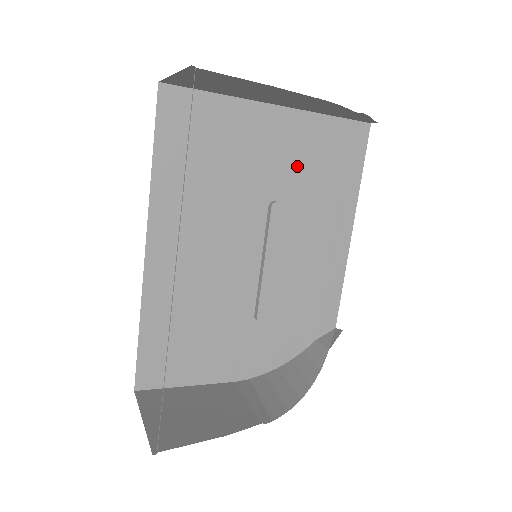
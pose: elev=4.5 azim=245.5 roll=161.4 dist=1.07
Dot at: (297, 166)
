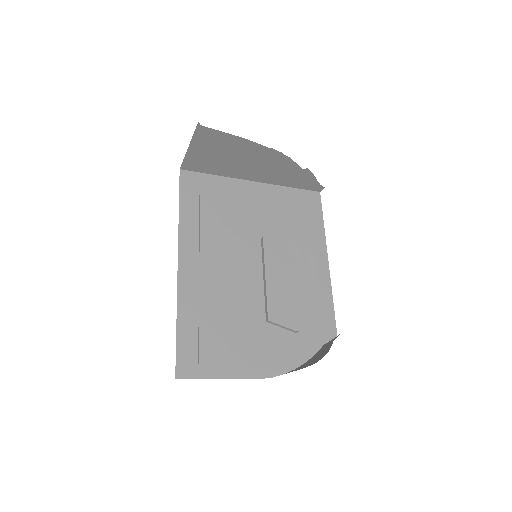
Dot at: (276, 216)
